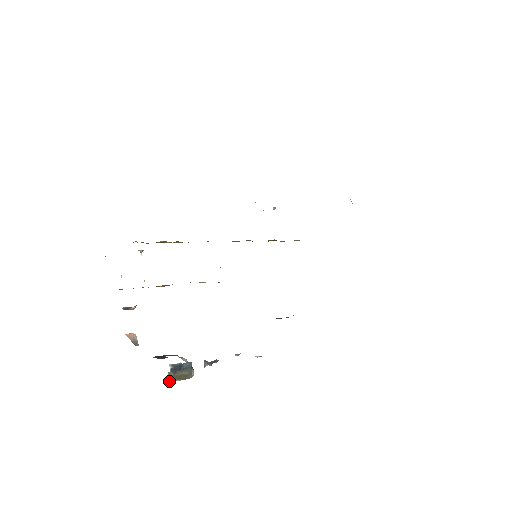
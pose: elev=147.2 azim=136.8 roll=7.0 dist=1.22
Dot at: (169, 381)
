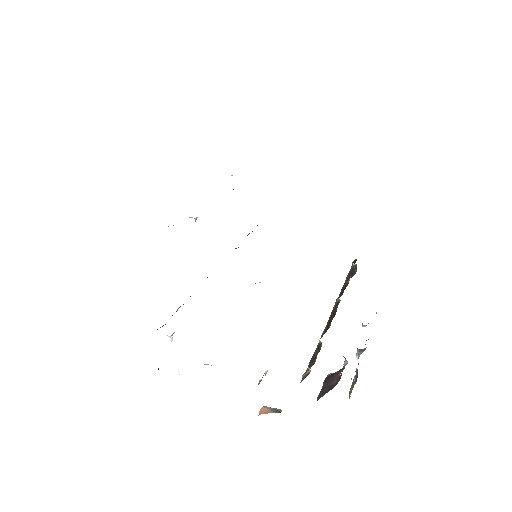
Dot at: occluded
